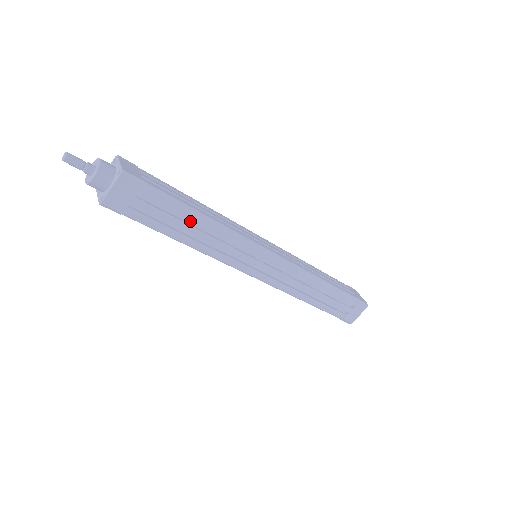
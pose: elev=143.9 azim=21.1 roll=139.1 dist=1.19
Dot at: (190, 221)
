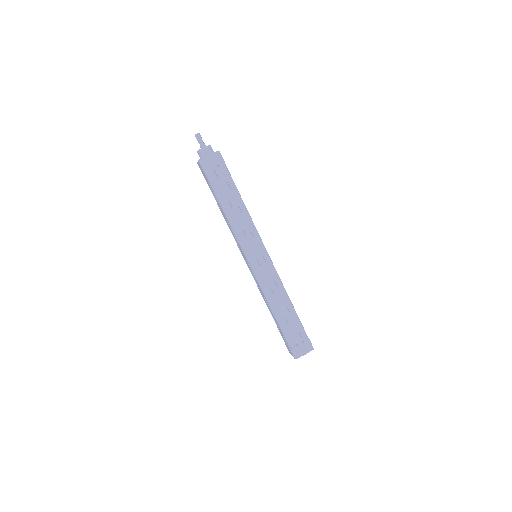
Dot at: (234, 200)
